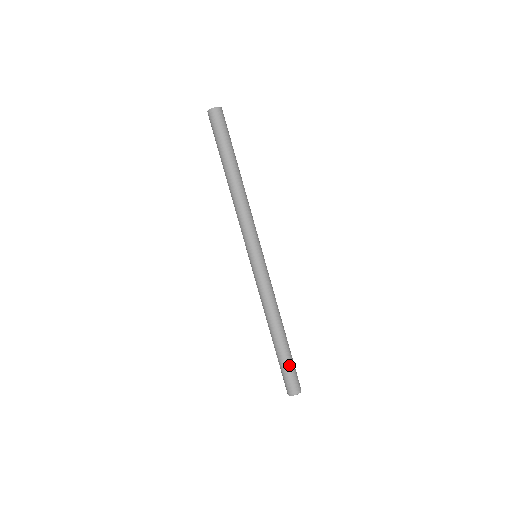
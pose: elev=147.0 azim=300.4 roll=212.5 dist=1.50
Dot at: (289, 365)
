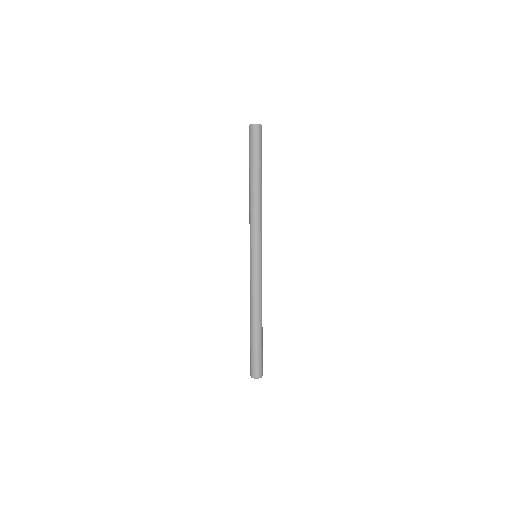
Dot at: (256, 353)
